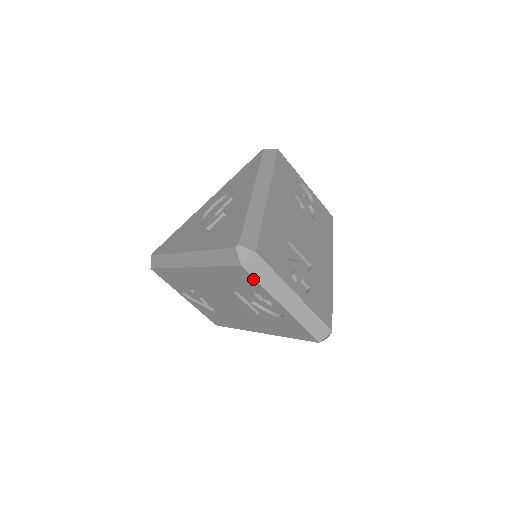
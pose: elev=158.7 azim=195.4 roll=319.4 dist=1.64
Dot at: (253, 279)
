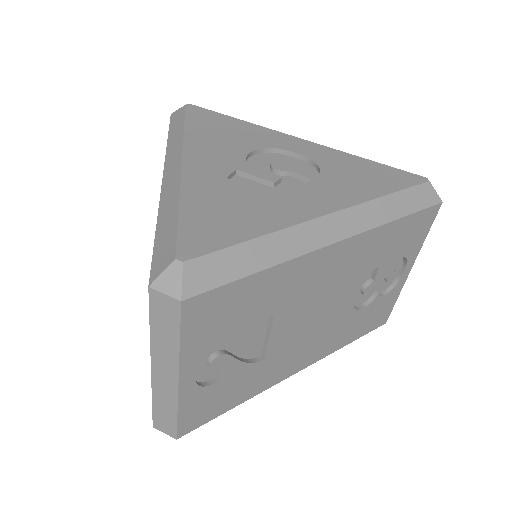
Dot at: (150, 311)
